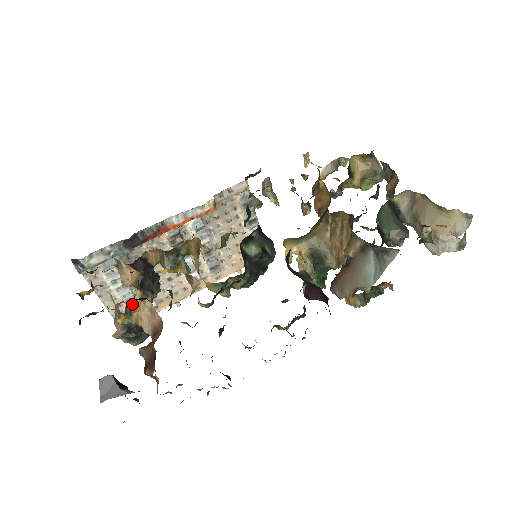
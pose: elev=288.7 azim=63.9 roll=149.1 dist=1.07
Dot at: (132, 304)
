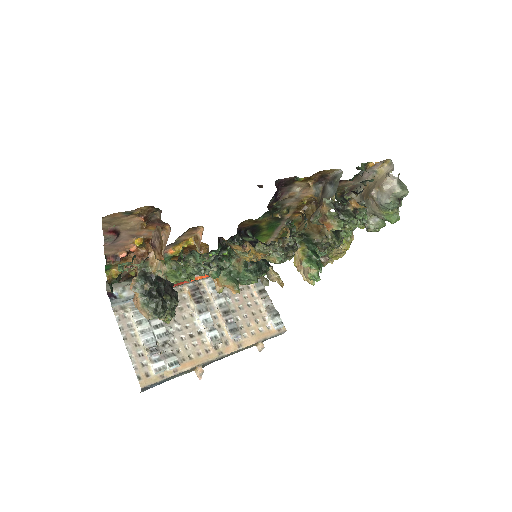
Dot at: (149, 245)
